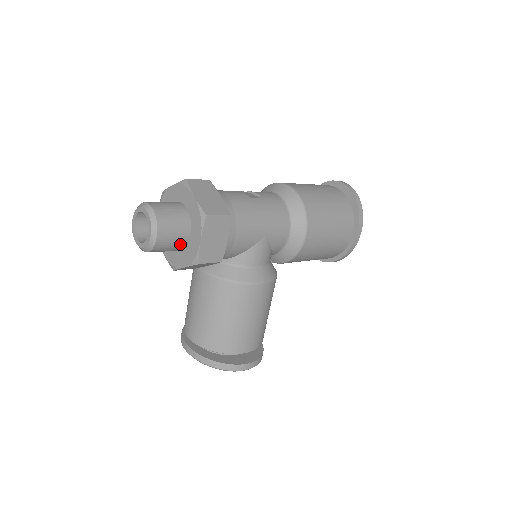
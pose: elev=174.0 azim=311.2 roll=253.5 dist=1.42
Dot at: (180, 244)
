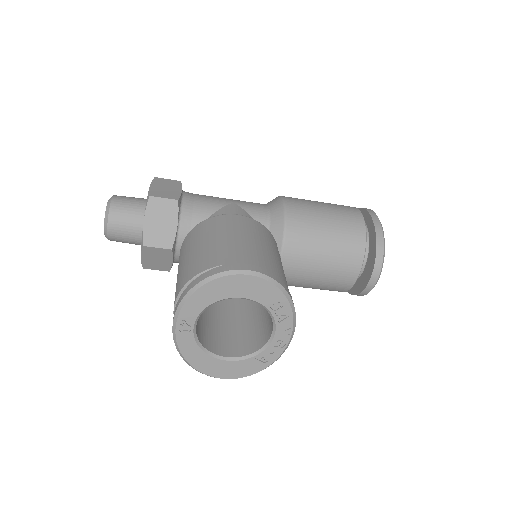
Dot at: (138, 207)
